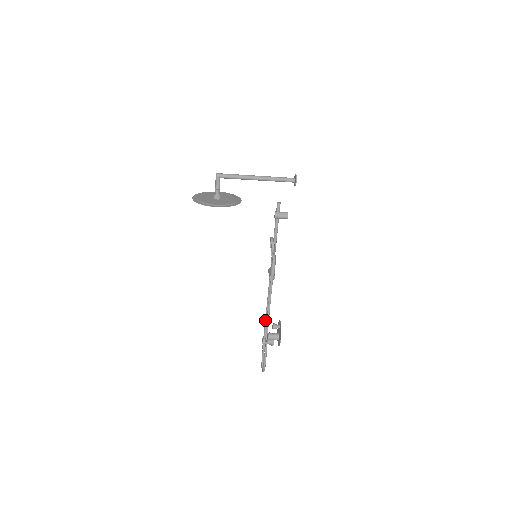
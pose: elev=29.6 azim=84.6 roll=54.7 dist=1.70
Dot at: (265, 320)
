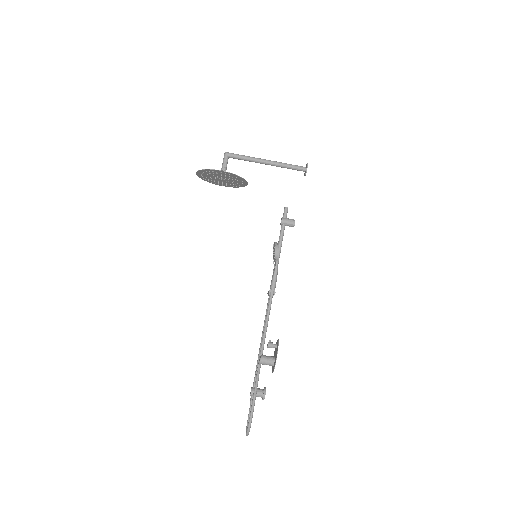
Dot at: (258, 358)
